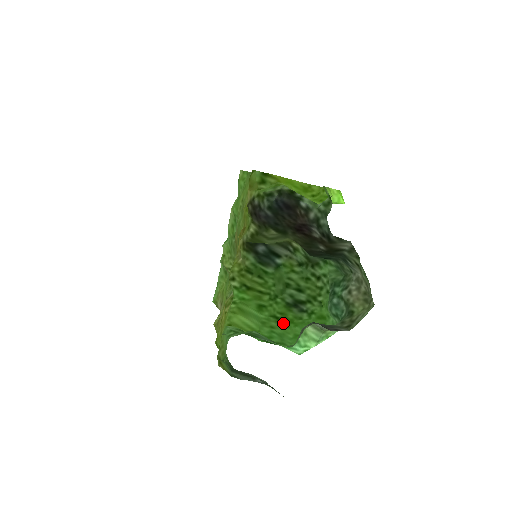
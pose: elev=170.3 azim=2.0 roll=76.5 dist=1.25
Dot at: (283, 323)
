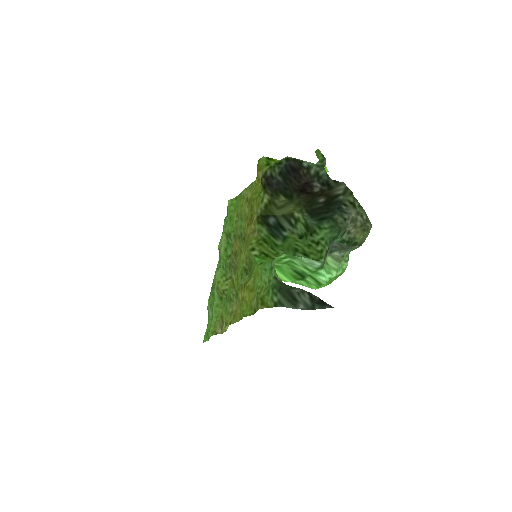
Dot at: occluded
